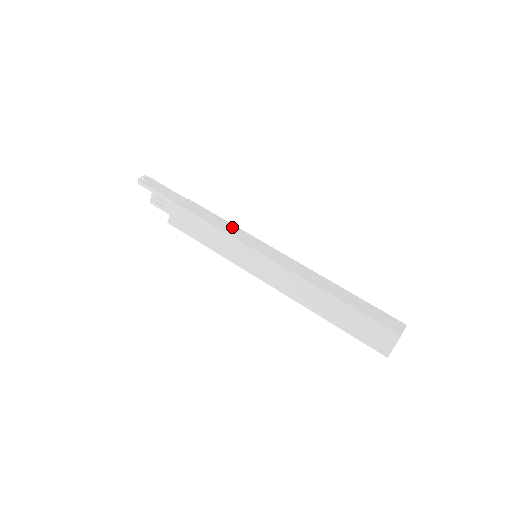
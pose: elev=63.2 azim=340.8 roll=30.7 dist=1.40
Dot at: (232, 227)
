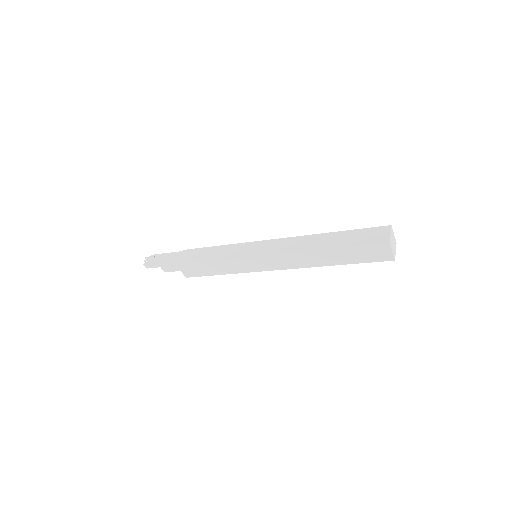
Dot at: (225, 249)
